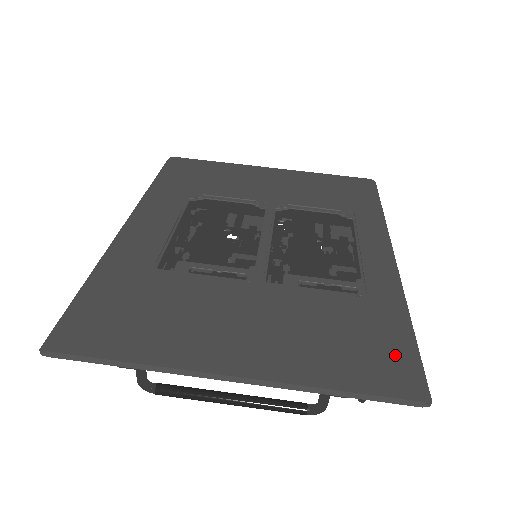
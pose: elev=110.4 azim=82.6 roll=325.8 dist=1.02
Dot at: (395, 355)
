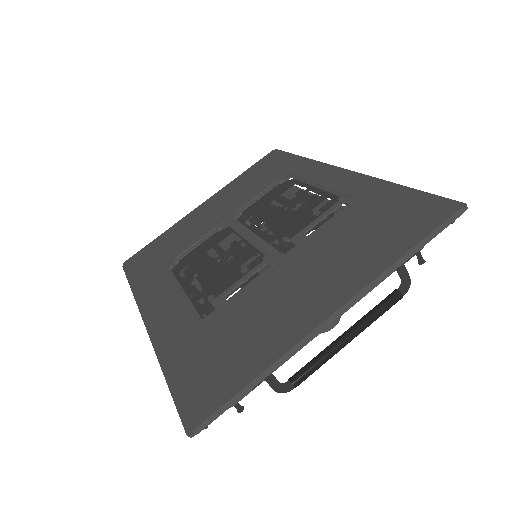
Dot at: (413, 206)
